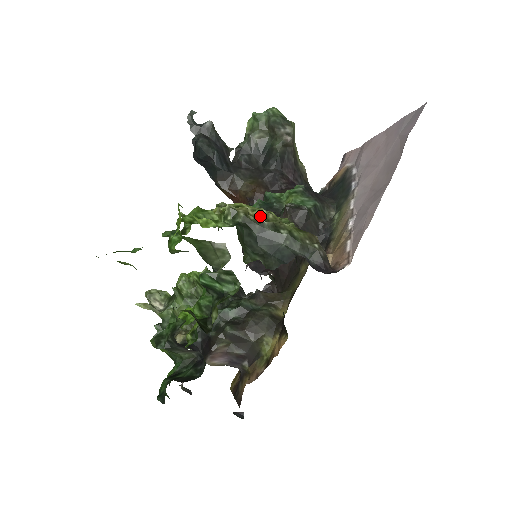
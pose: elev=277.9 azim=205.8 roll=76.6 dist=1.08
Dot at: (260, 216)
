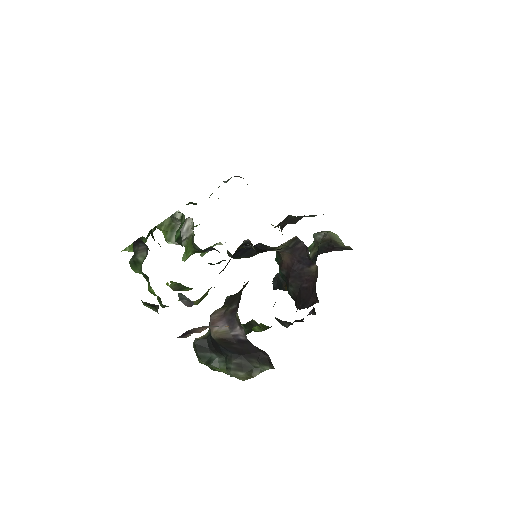
Dot at: occluded
